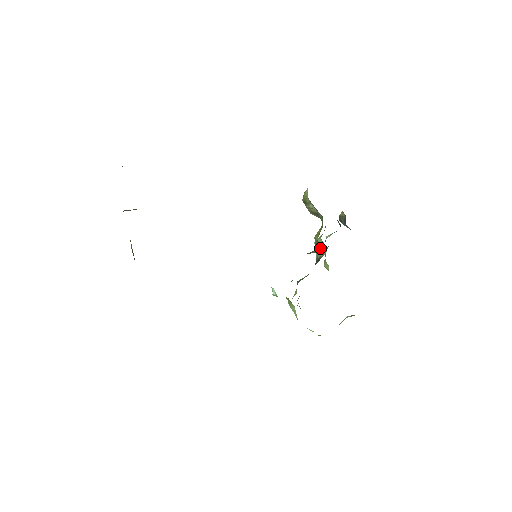
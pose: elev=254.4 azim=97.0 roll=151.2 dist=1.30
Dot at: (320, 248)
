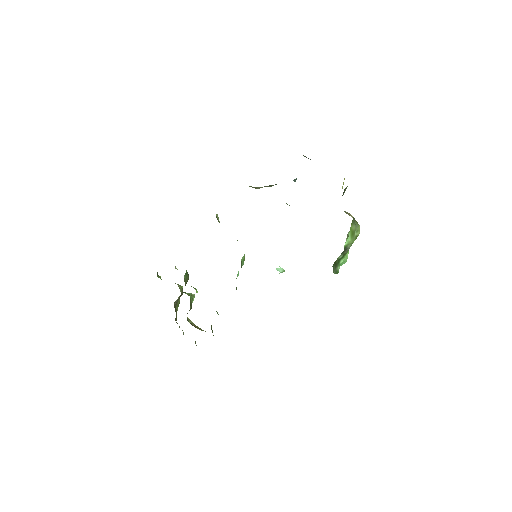
Dot at: occluded
